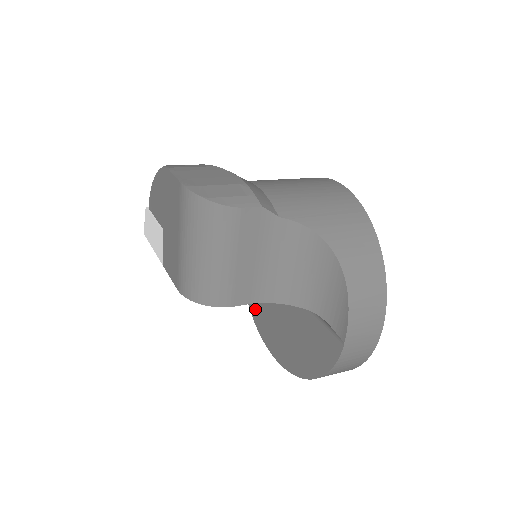
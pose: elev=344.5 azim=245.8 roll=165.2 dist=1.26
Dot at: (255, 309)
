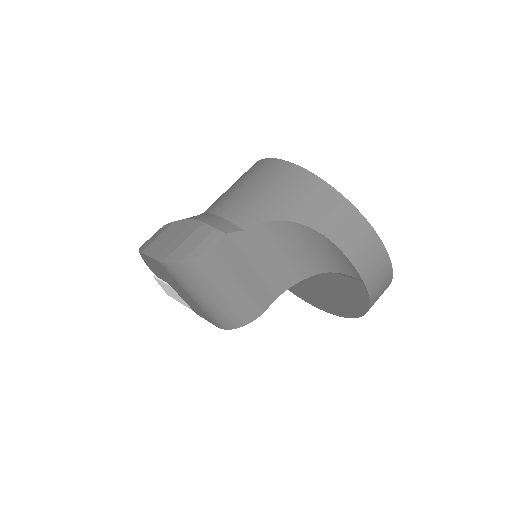
Dot at: occluded
